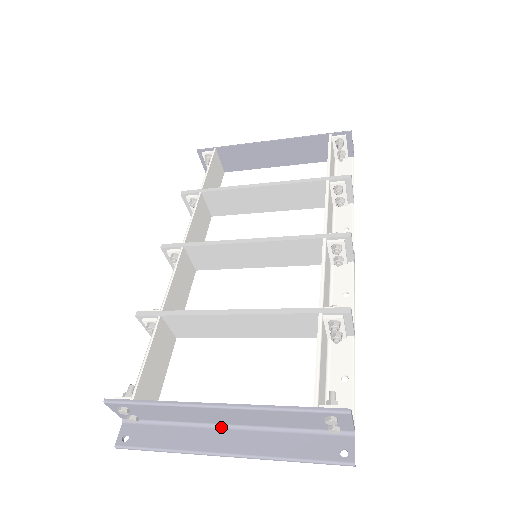
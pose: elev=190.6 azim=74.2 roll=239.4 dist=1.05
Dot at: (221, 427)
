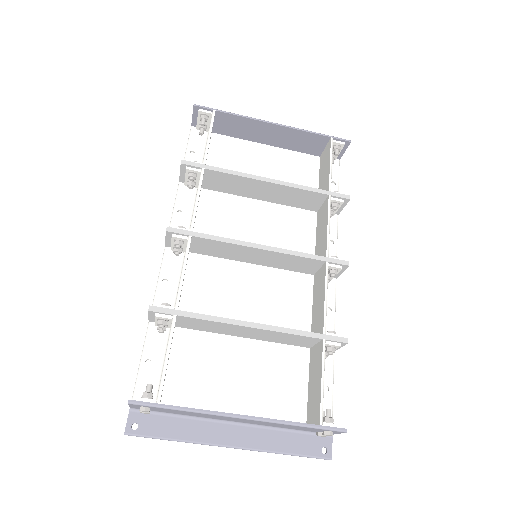
Dot at: (227, 423)
